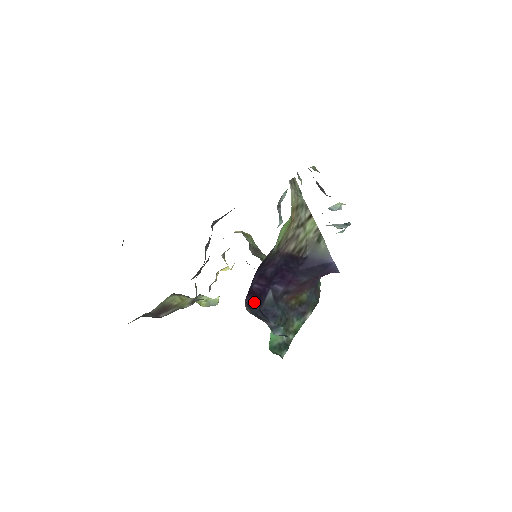
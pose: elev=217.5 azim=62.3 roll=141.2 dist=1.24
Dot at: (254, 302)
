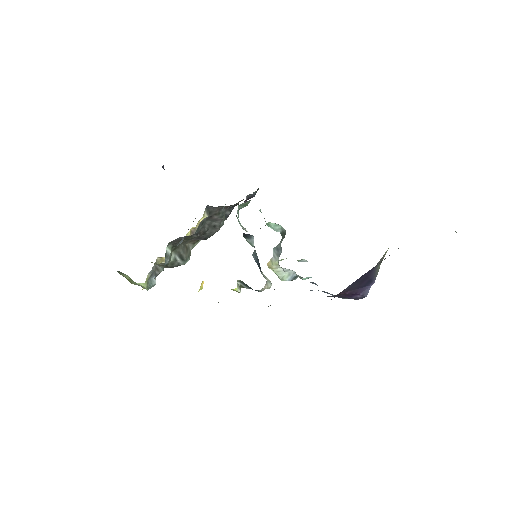
Dot at: occluded
